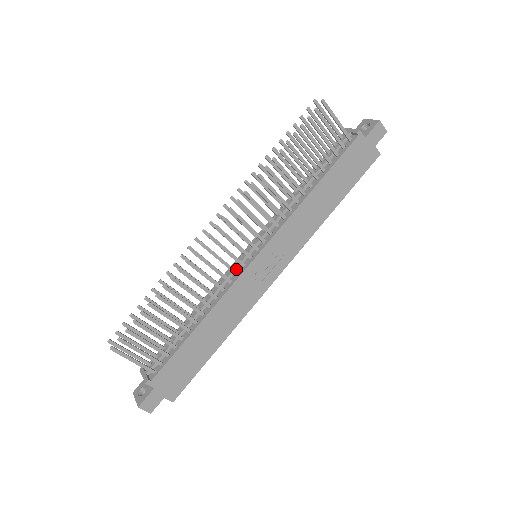
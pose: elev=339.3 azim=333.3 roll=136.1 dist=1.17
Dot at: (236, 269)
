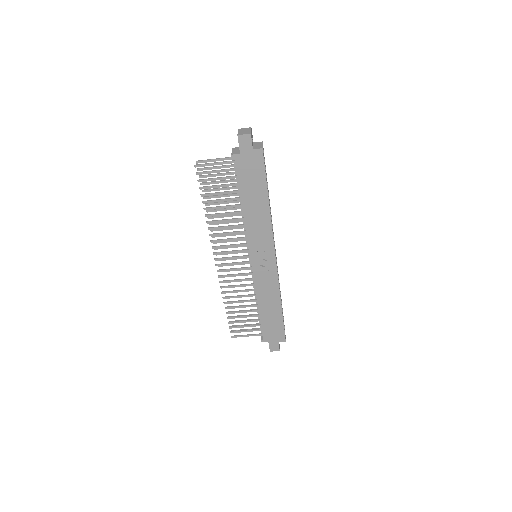
Dot at: occluded
